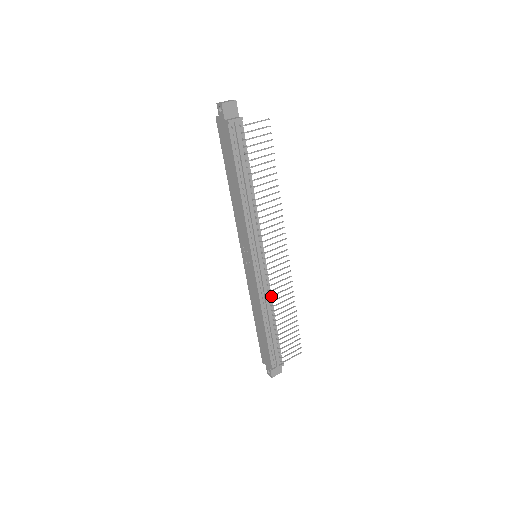
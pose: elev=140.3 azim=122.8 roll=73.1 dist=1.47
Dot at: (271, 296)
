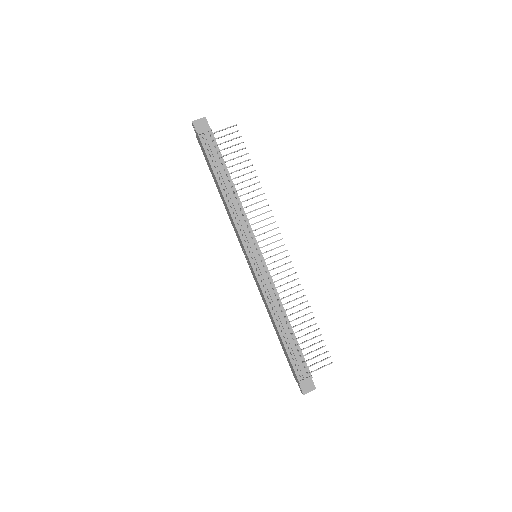
Dot at: (276, 294)
